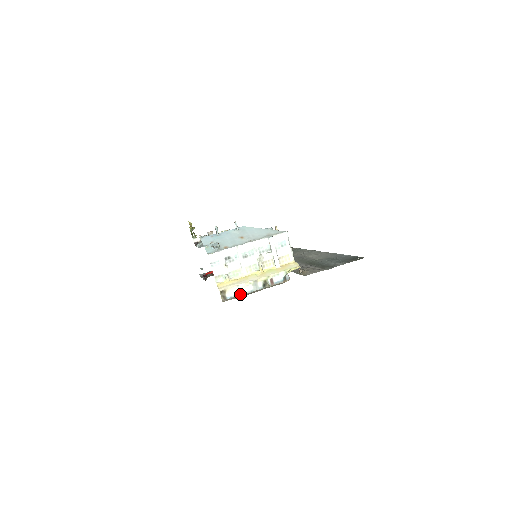
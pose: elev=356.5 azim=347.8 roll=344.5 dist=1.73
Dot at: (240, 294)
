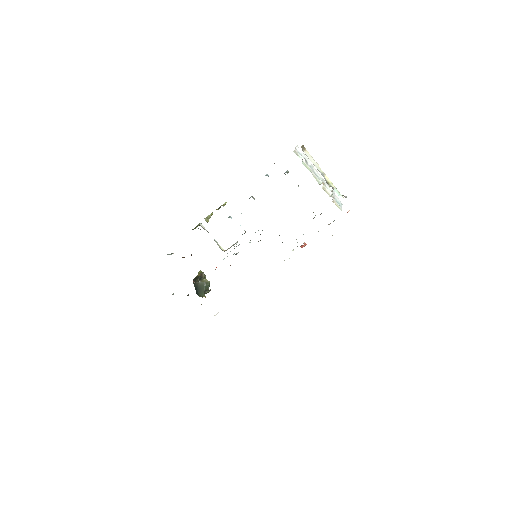
Dot at: (312, 162)
